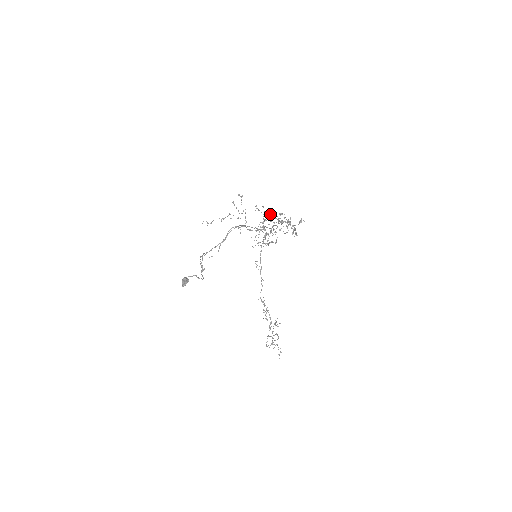
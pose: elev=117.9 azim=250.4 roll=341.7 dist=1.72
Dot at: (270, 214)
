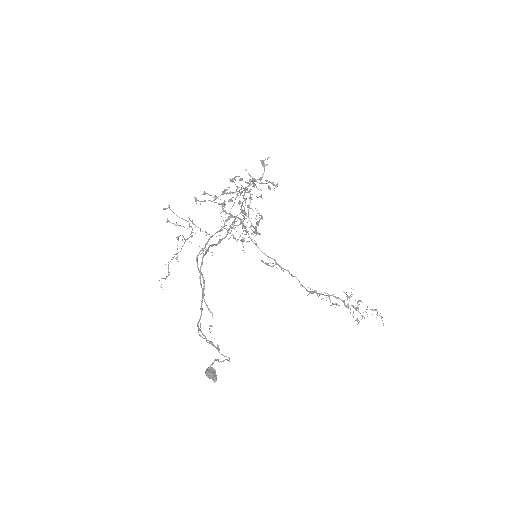
Dot at: (221, 194)
